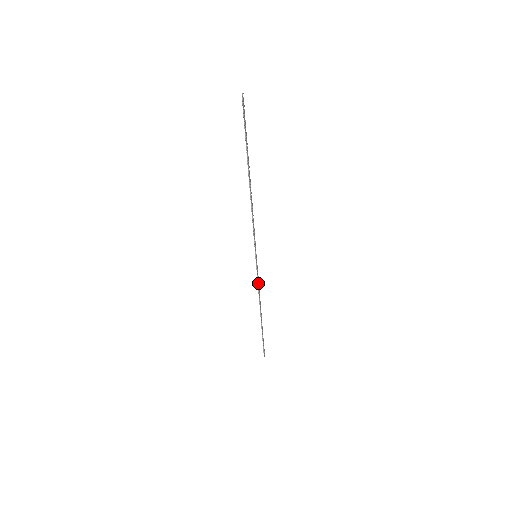
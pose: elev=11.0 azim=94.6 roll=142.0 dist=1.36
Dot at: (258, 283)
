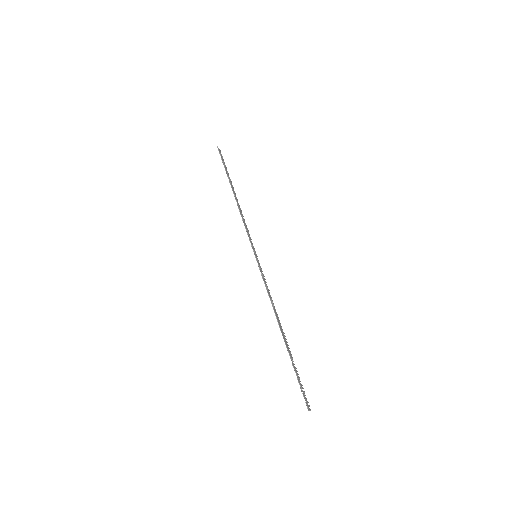
Dot at: (266, 286)
